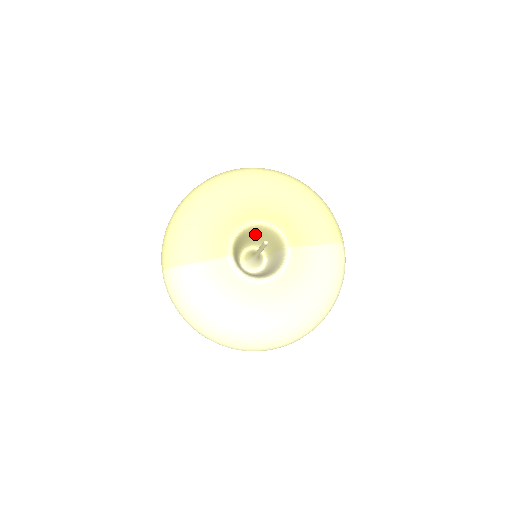
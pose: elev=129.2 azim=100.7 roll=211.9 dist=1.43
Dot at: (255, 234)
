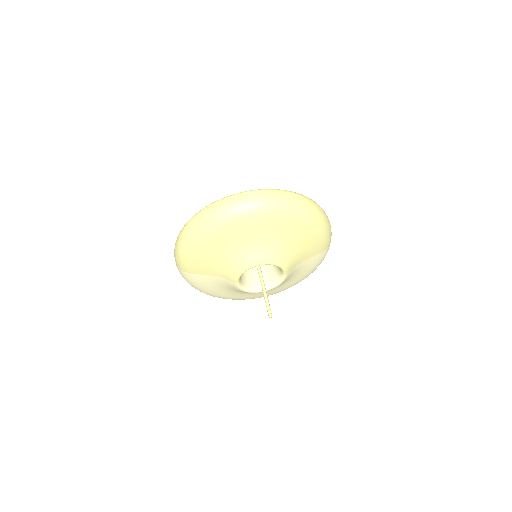
Dot at: occluded
